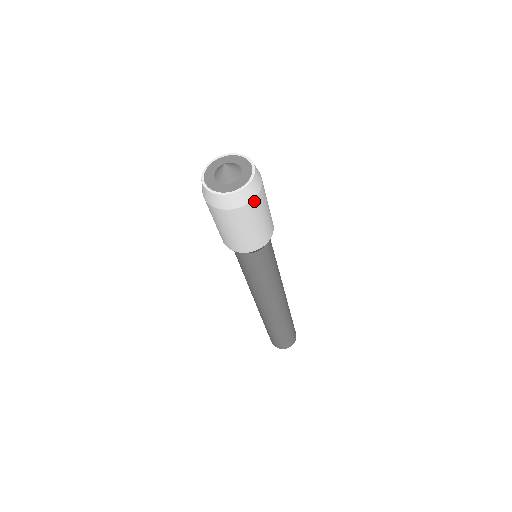
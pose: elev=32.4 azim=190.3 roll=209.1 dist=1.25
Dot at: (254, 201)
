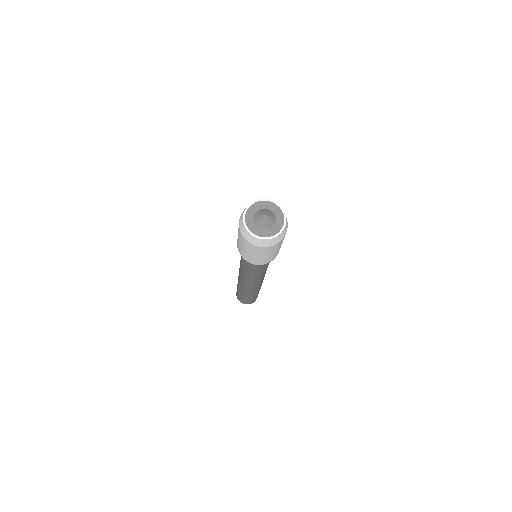
Dot at: (270, 247)
